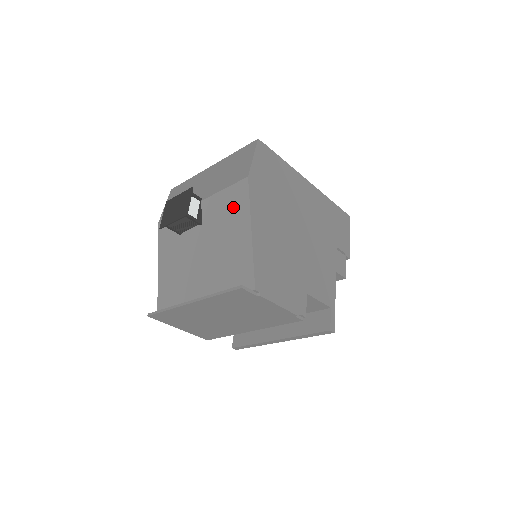
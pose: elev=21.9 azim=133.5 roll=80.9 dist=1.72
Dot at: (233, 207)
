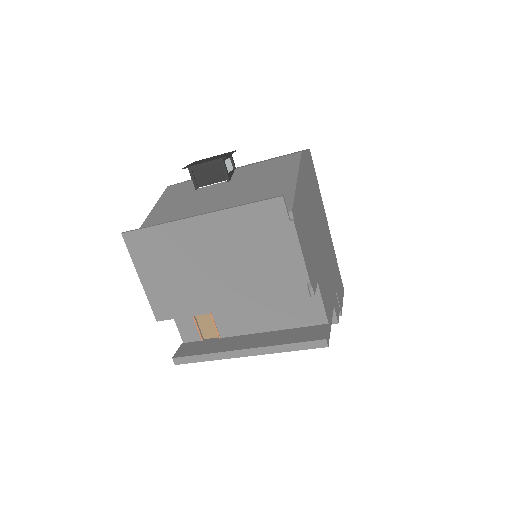
Dot at: (277, 167)
